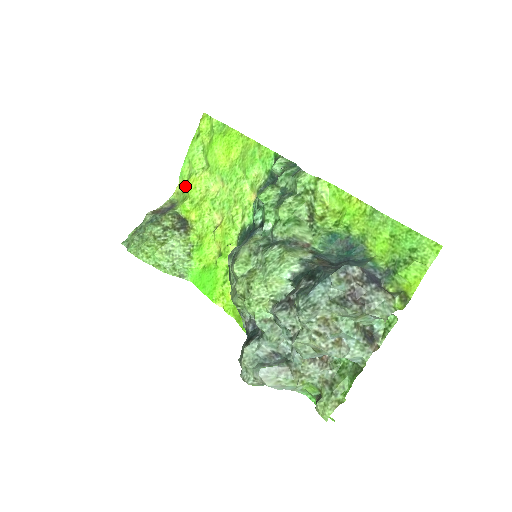
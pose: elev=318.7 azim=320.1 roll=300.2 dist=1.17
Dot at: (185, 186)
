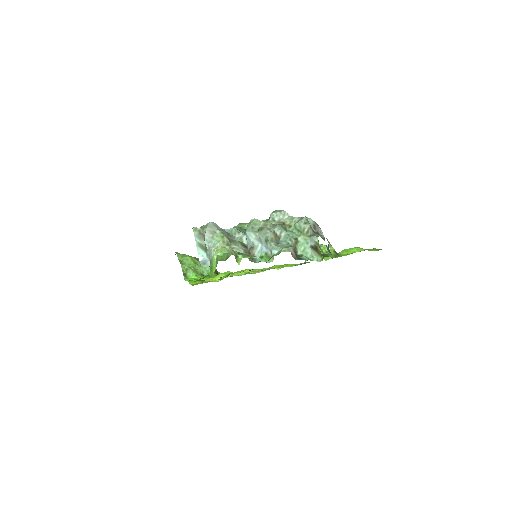
Dot at: occluded
